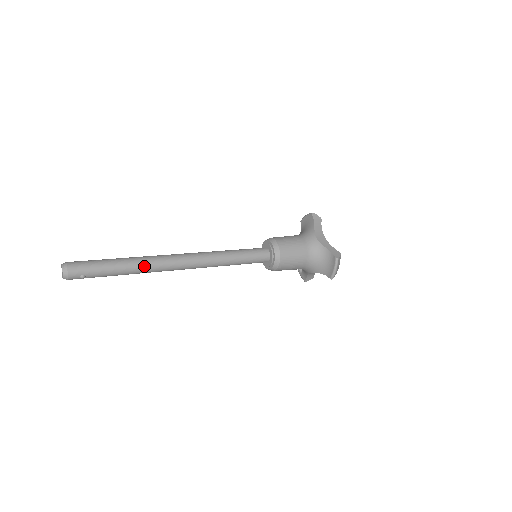
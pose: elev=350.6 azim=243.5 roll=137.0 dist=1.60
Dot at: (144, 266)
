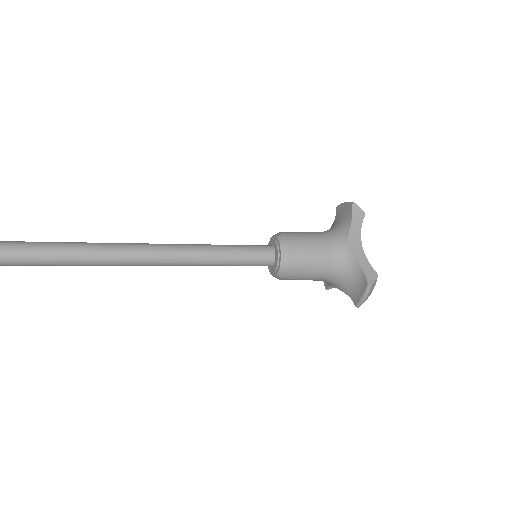
Dot at: (84, 259)
